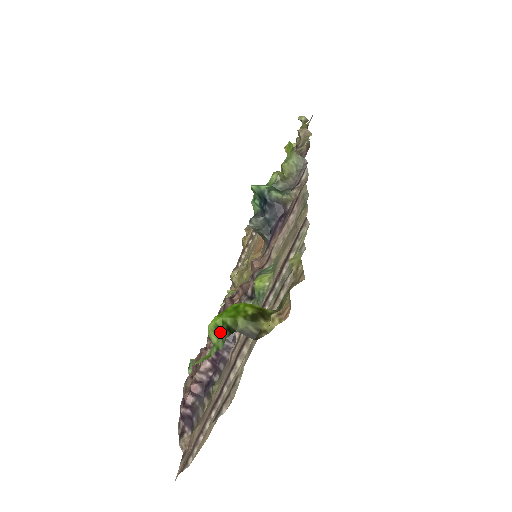
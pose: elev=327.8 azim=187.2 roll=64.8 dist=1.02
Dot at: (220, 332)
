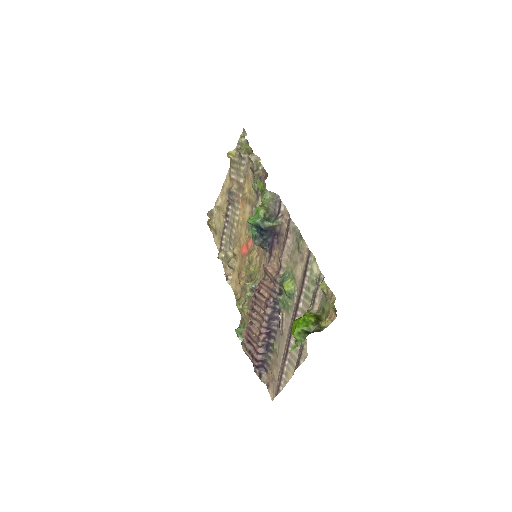
Dot at: (301, 334)
